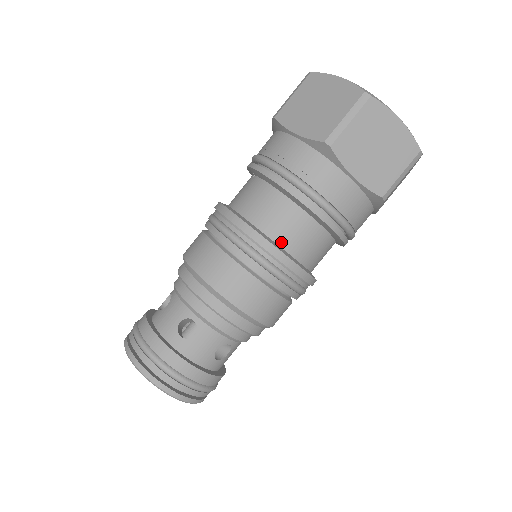
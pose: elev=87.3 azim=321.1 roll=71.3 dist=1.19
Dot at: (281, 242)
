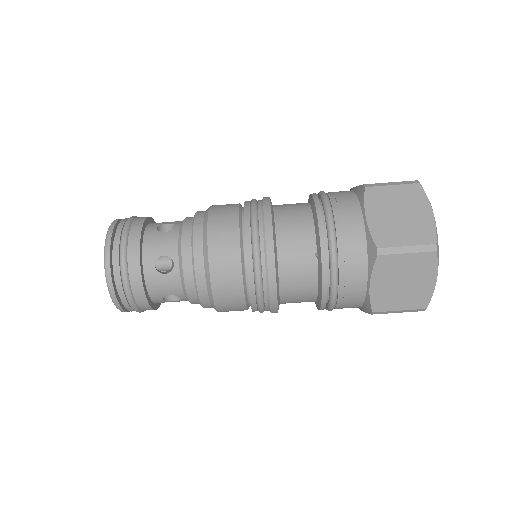
Dot at: occluded
